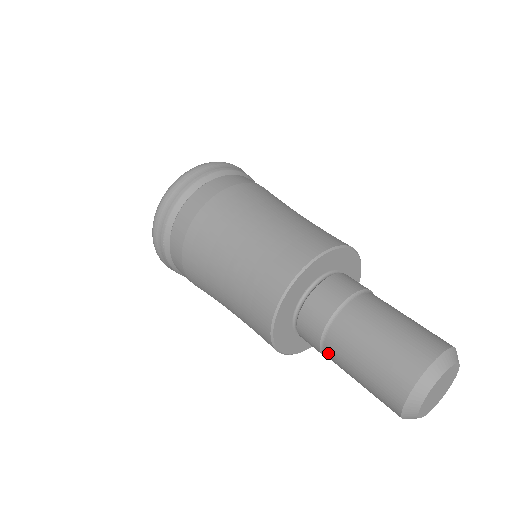
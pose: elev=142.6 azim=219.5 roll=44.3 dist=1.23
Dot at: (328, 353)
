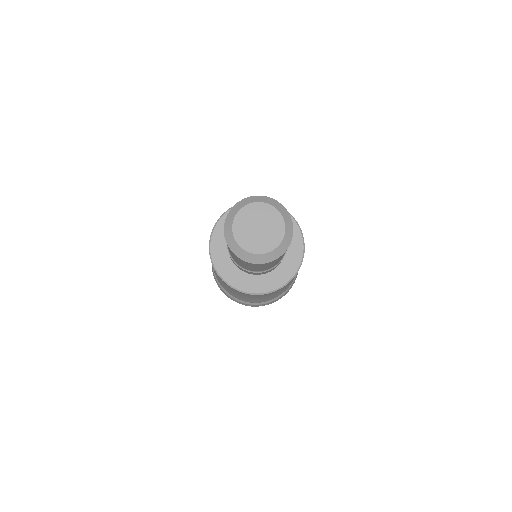
Dot at: (230, 254)
